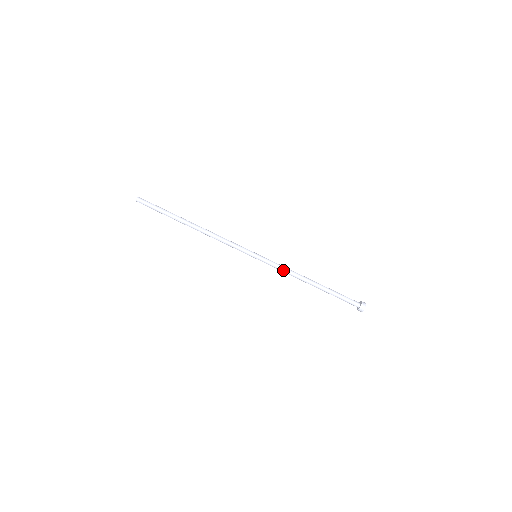
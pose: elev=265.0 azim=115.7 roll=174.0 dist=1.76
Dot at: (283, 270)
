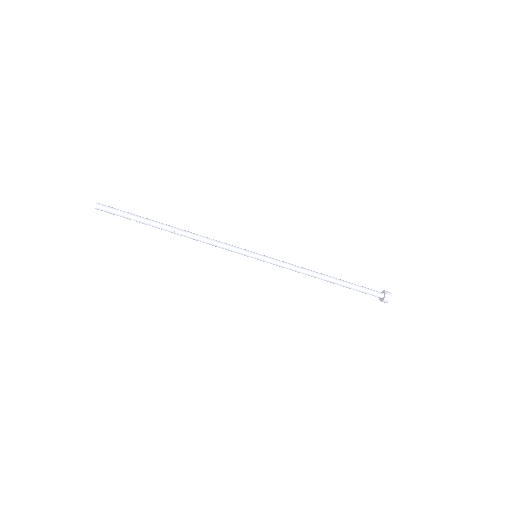
Dot at: (290, 269)
